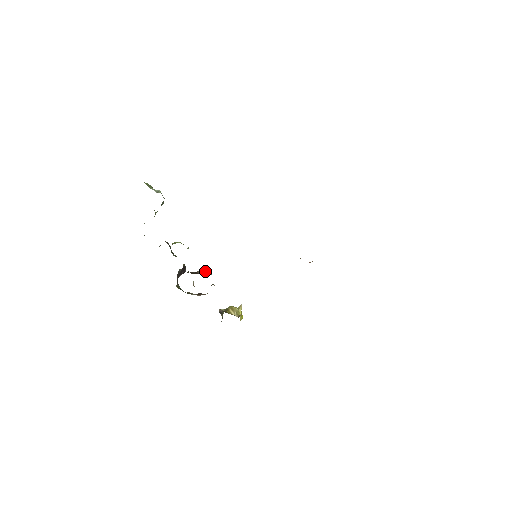
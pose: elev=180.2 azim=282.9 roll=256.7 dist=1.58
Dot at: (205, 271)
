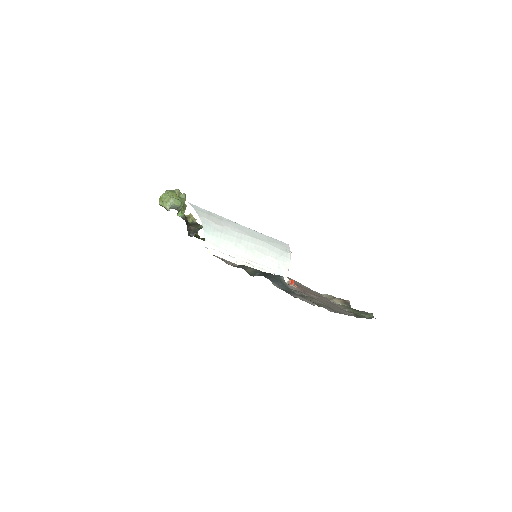
Dot at: occluded
